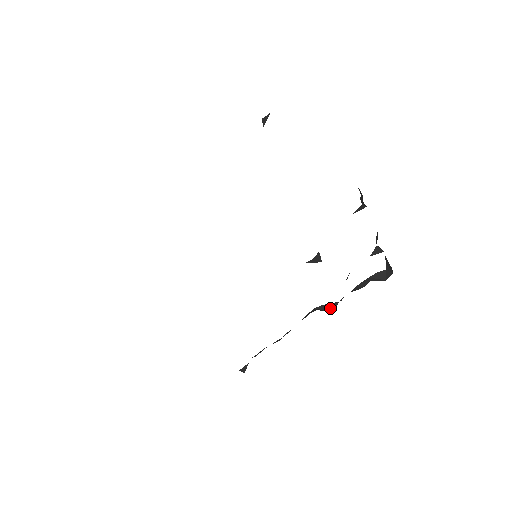
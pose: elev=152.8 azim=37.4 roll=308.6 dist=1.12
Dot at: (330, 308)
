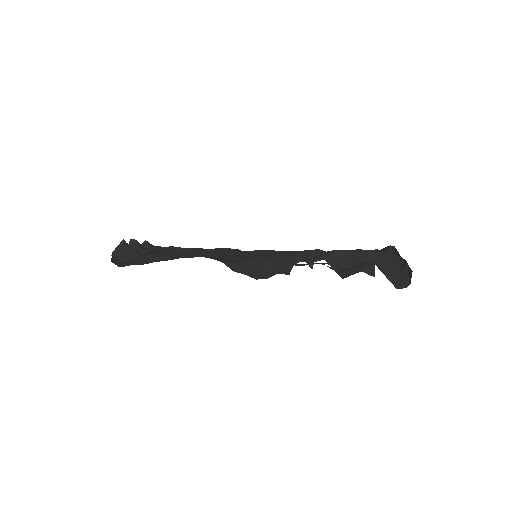
Dot at: occluded
